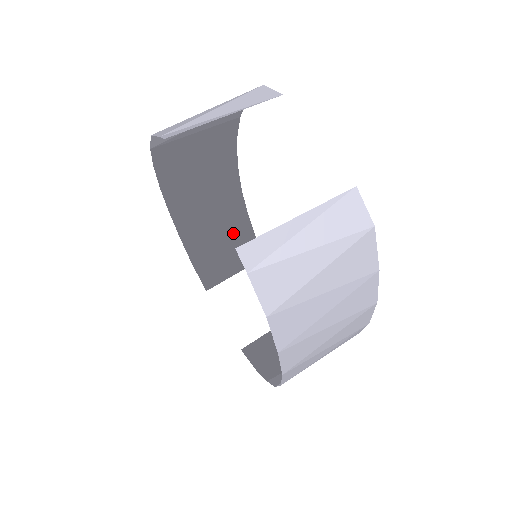
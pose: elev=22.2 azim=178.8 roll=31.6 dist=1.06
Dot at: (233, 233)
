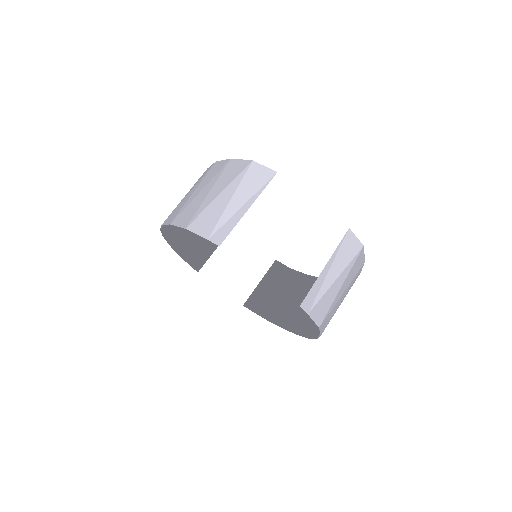
Dot at: occluded
